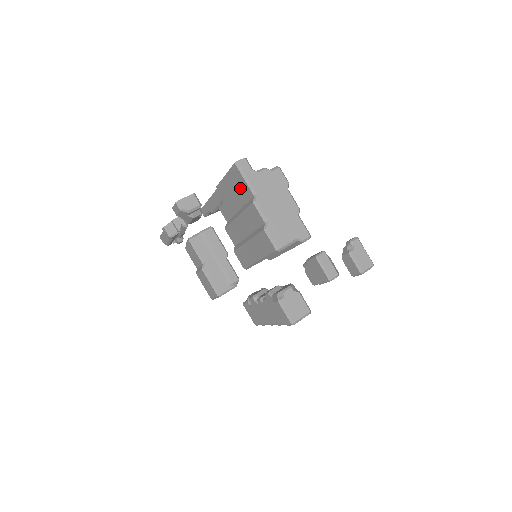
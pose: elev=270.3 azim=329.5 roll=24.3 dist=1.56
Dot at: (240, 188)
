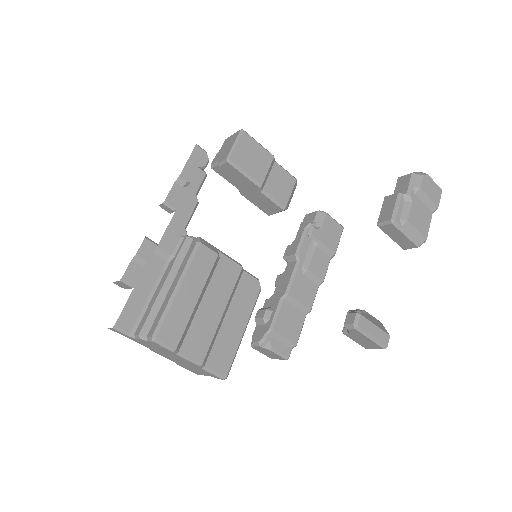
Dot at: occluded
